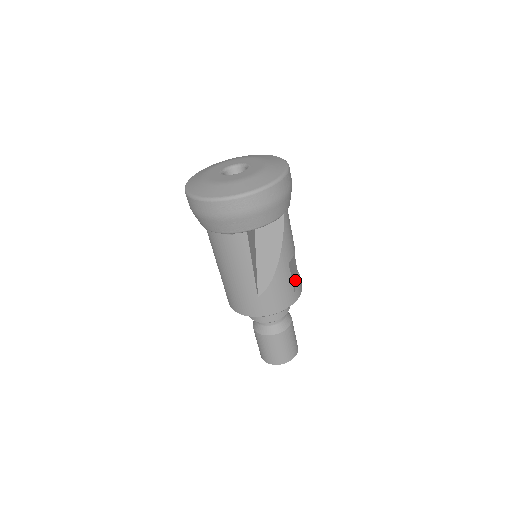
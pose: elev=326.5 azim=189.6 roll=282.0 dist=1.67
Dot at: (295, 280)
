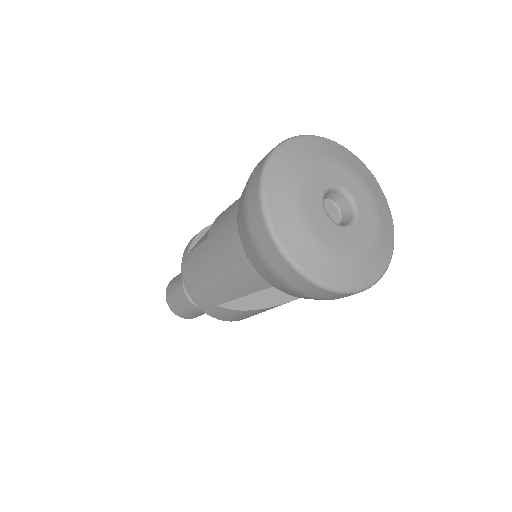
Dot at: occluded
